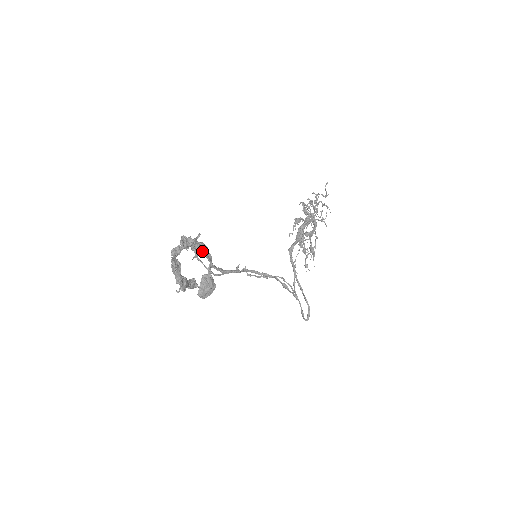
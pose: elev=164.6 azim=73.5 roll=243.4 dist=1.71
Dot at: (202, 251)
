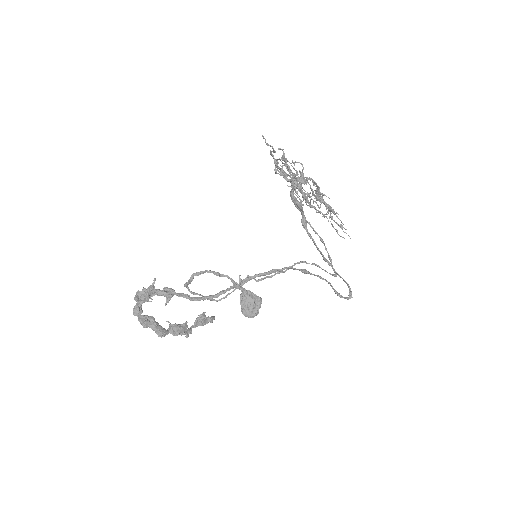
Dot at: (168, 293)
